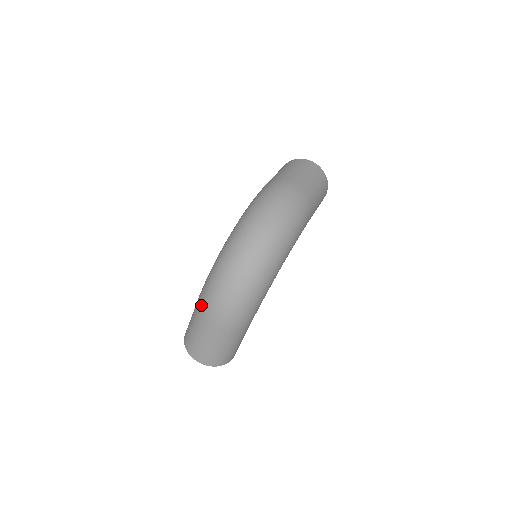
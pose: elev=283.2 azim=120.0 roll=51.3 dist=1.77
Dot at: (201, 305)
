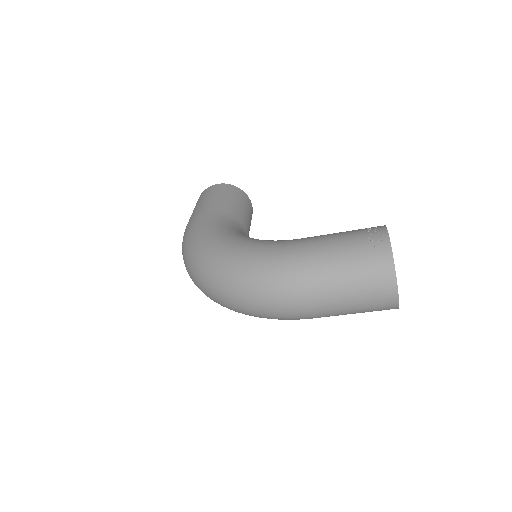
Dot at: (186, 228)
